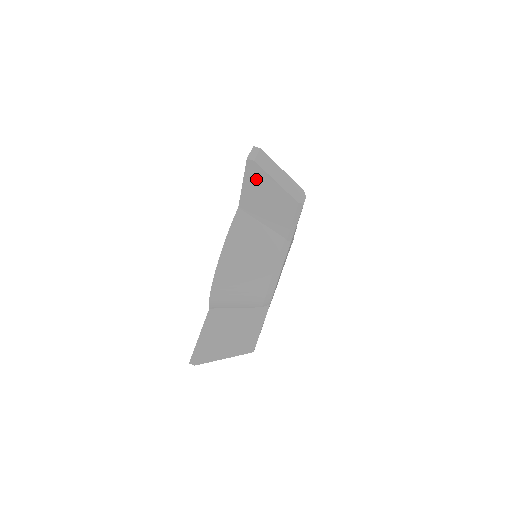
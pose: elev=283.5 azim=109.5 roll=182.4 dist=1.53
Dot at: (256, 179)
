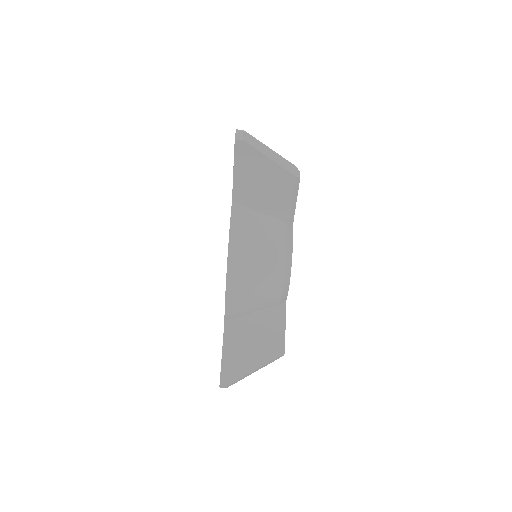
Dot at: (247, 161)
